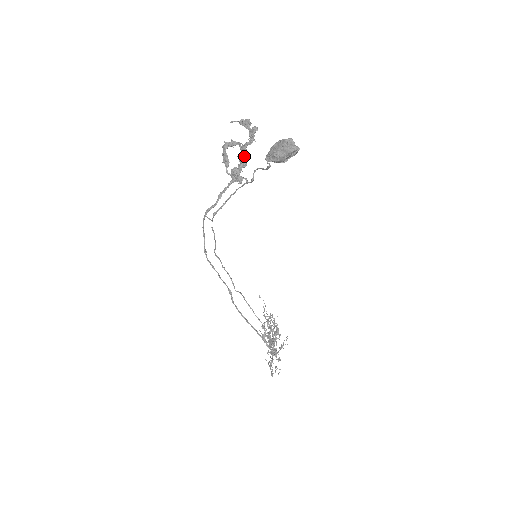
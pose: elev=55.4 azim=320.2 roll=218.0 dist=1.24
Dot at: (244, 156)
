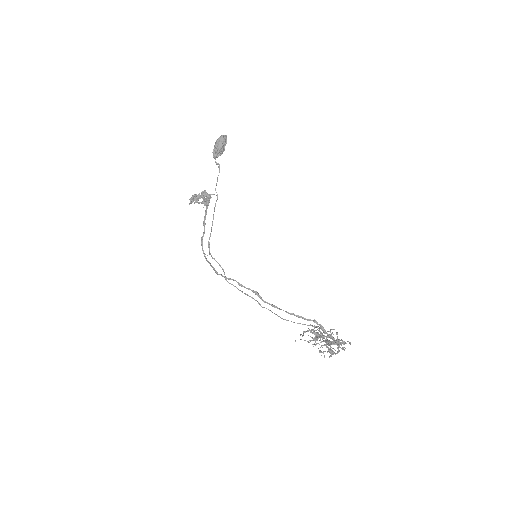
Dot at: occluded
